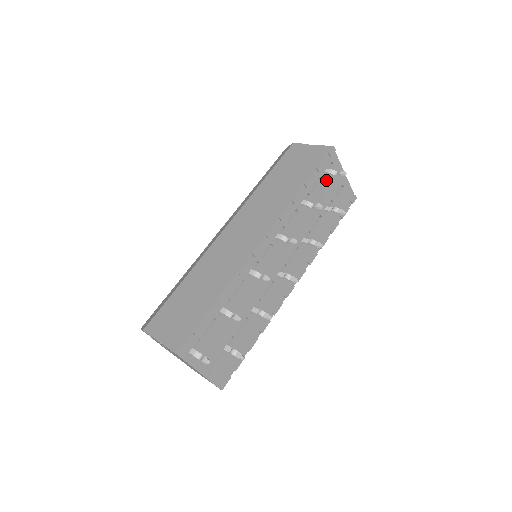
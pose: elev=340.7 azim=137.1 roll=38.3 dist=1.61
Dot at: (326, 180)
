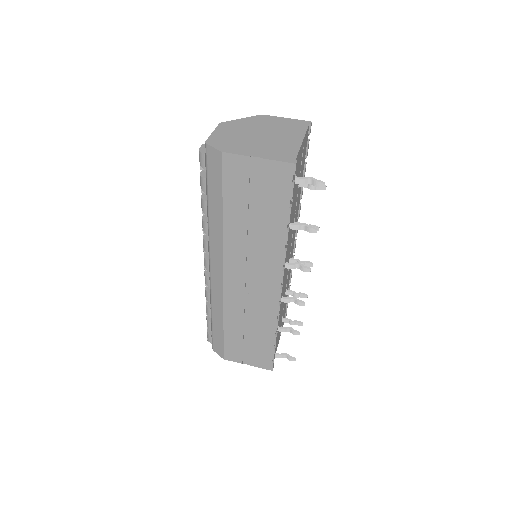
Dot at: occluded
